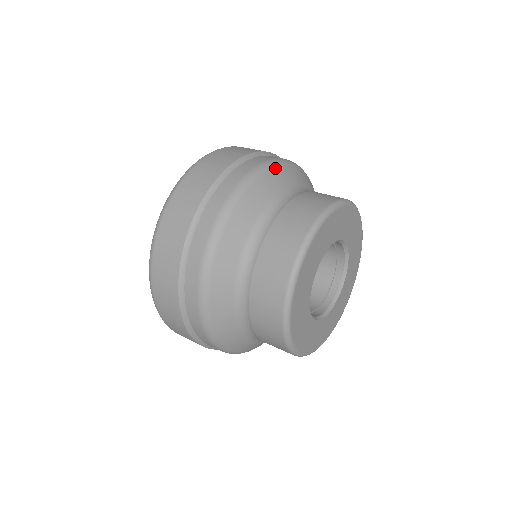
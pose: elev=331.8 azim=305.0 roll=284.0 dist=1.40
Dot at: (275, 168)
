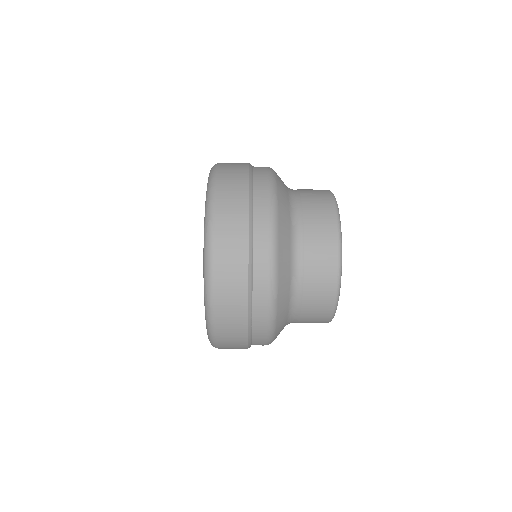
Dot at: occluded
